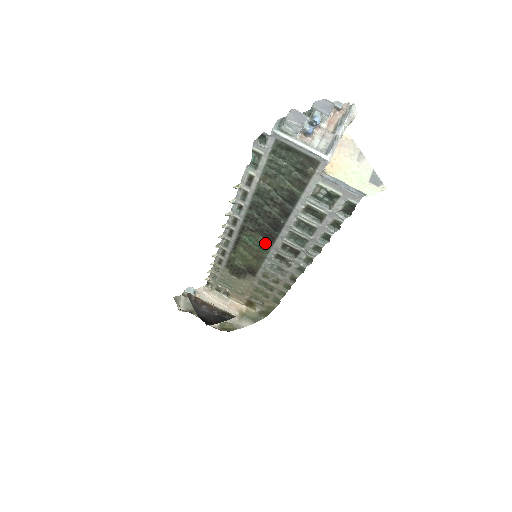
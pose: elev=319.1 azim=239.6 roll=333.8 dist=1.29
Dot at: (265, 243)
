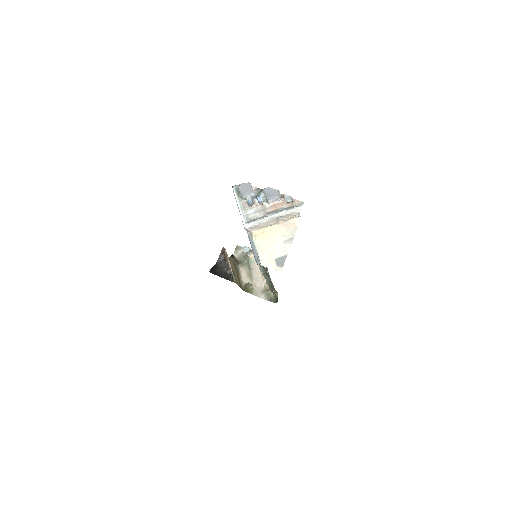
Dot at: occluded
